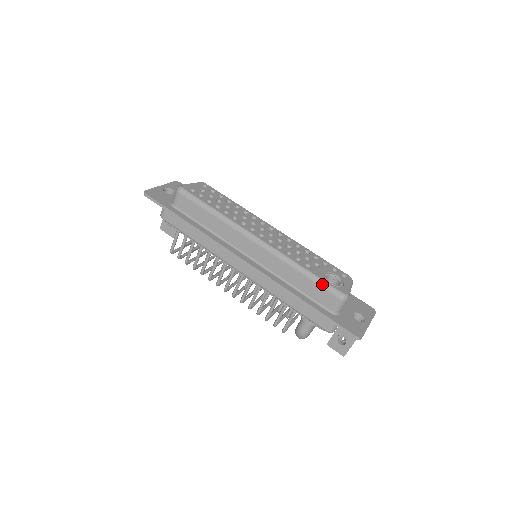
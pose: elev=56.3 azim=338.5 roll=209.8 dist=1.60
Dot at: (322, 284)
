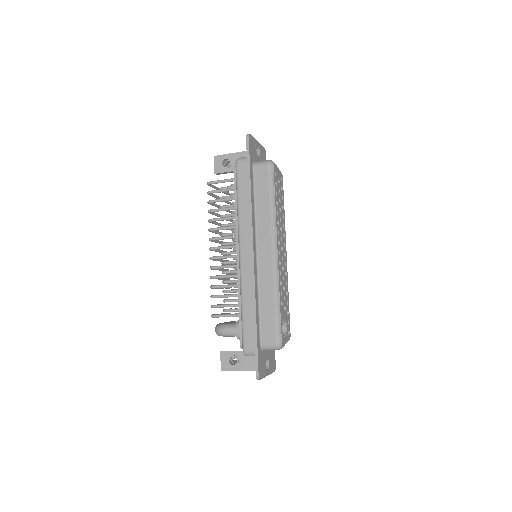
Dot at: (278, 324)
